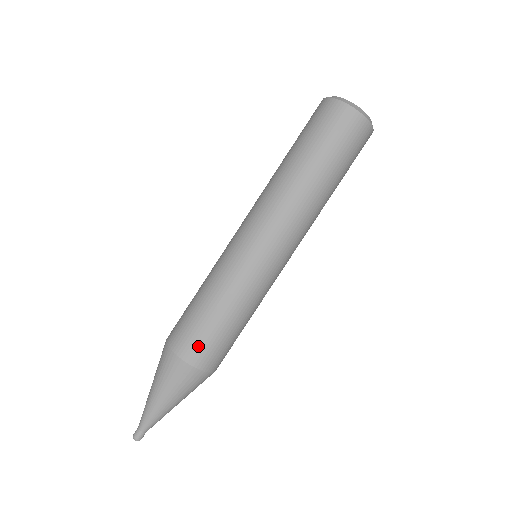
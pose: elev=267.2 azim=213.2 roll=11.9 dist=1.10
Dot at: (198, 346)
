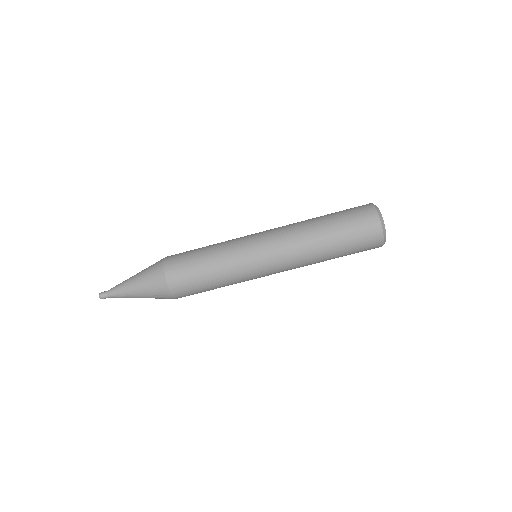
Dot at: (179, 271)
